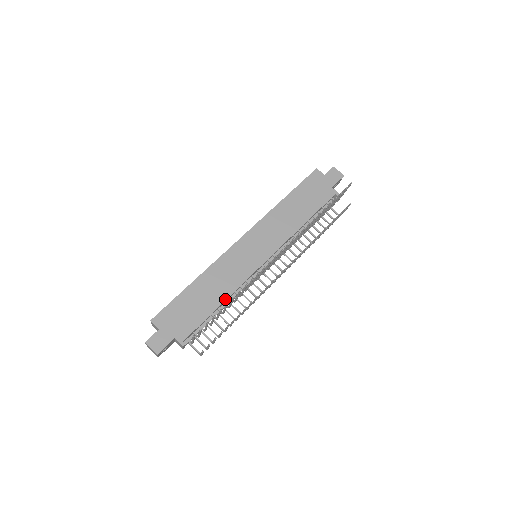
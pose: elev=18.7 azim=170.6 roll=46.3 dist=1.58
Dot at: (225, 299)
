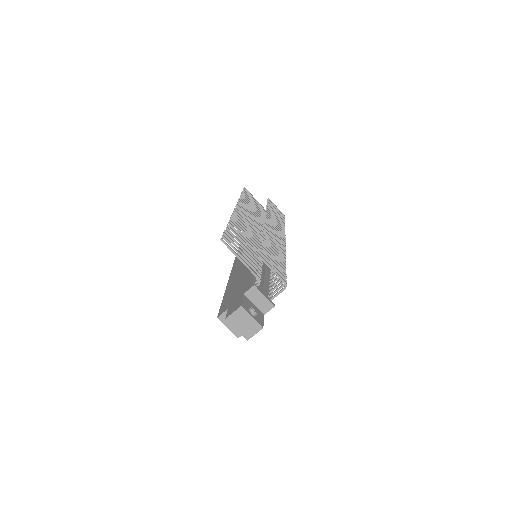
Dot at: occluded
